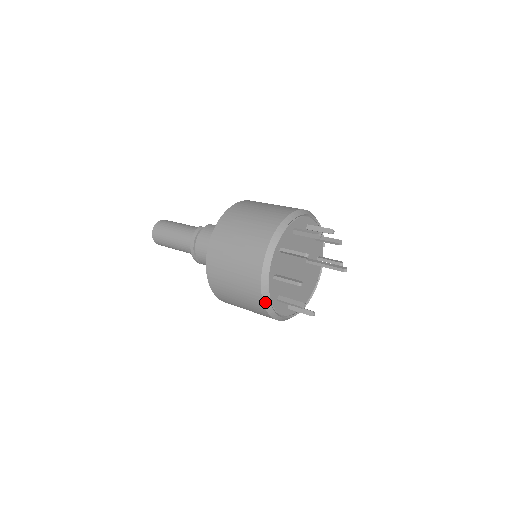
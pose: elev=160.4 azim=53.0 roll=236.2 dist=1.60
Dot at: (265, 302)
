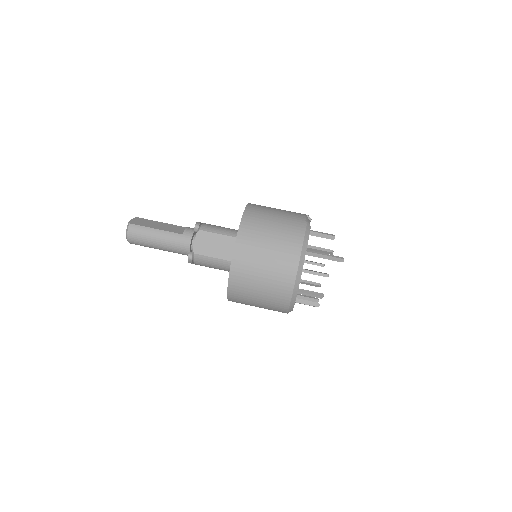
Dot at: occluded
